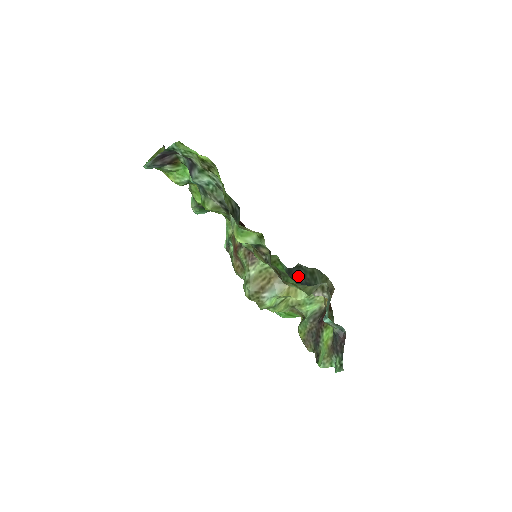
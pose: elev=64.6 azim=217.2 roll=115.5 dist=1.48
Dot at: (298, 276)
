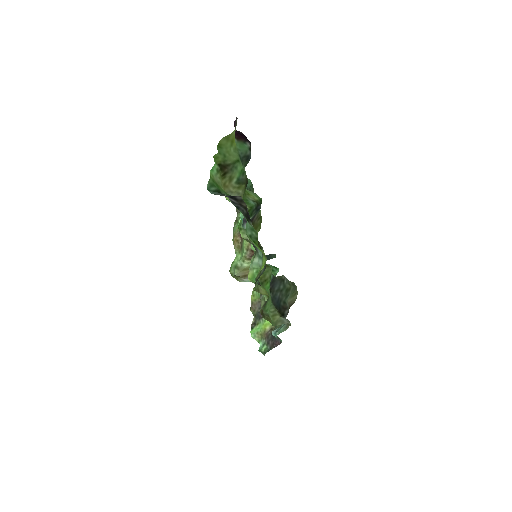
Dot at: (277, 290)
